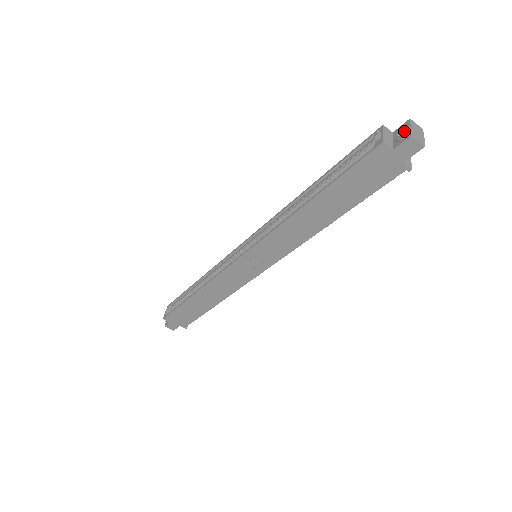
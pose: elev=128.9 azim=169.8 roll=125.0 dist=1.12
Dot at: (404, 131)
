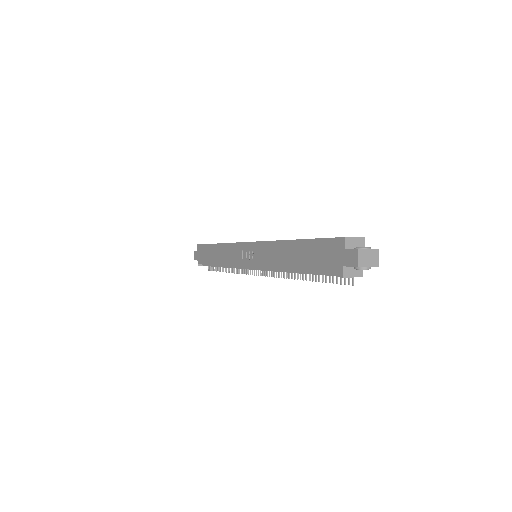
Dot at: (363, 247)
